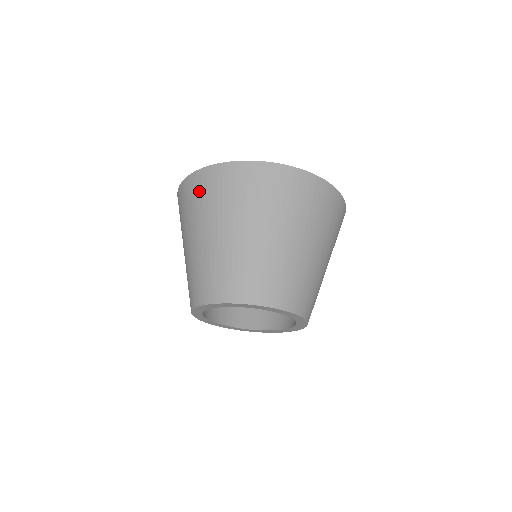
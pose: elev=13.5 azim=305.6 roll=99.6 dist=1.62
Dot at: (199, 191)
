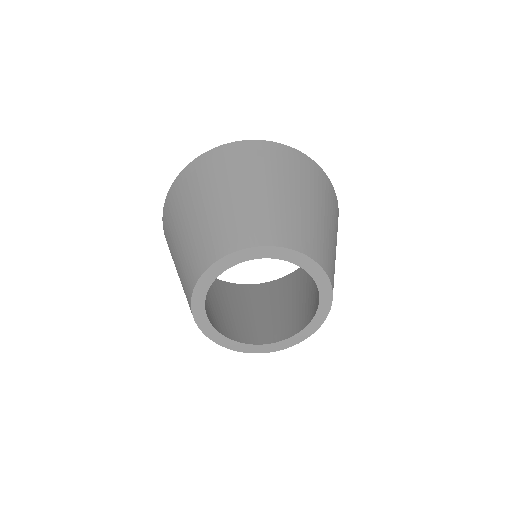
Dot at: (184, 185)
